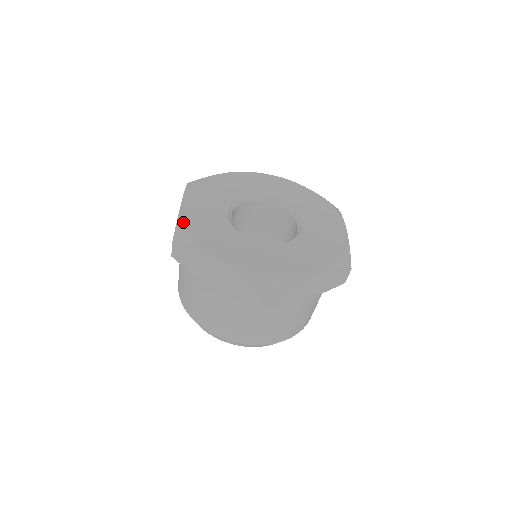
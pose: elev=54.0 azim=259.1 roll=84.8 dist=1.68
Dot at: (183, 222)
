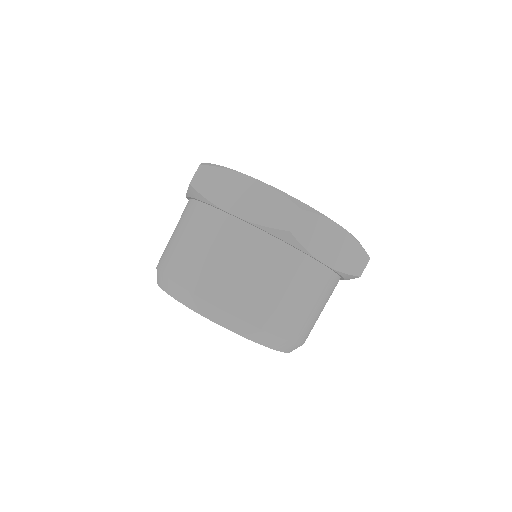
Dot at: occluded
